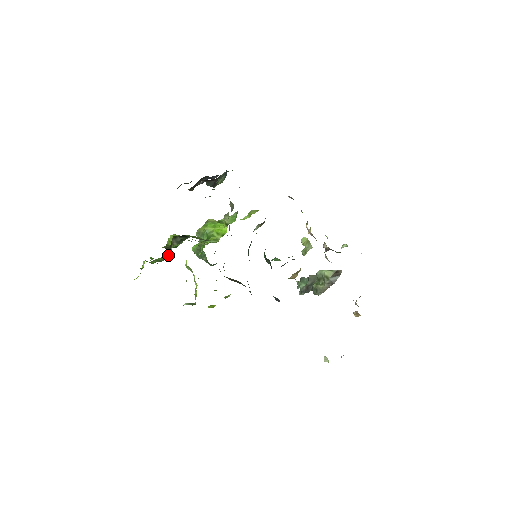
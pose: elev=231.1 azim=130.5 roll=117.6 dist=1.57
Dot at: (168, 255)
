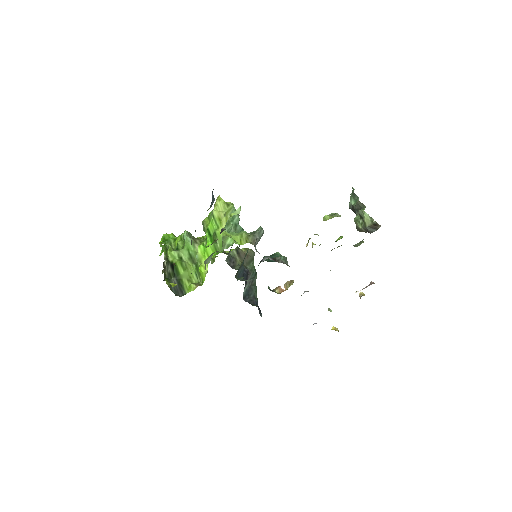
Dot at: occluded
